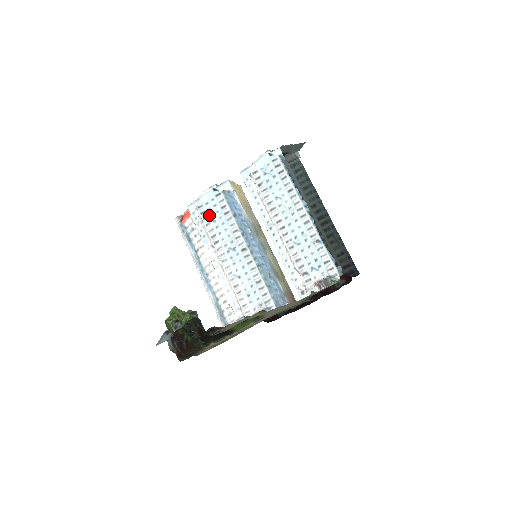
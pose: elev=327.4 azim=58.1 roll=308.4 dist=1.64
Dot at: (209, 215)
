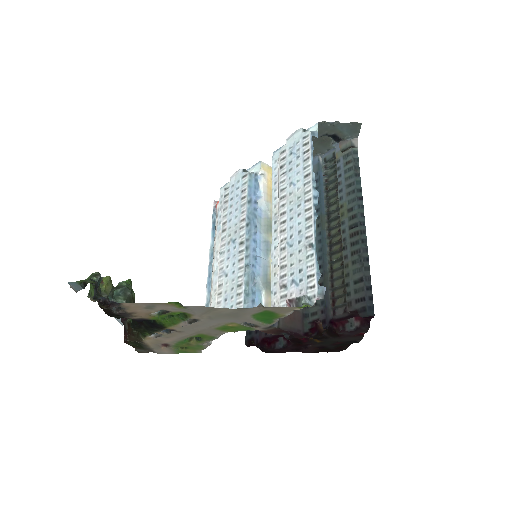
Dot at: (230, 199)
